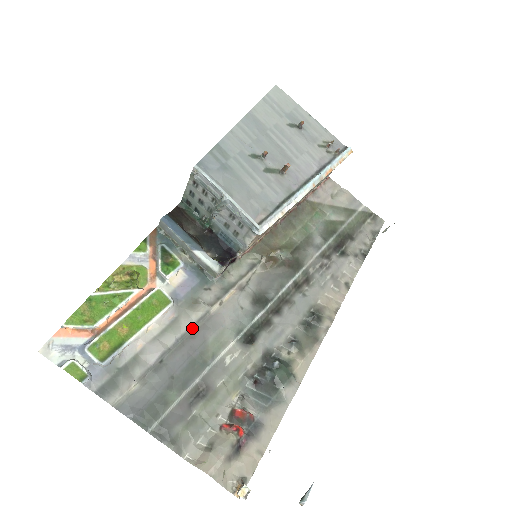
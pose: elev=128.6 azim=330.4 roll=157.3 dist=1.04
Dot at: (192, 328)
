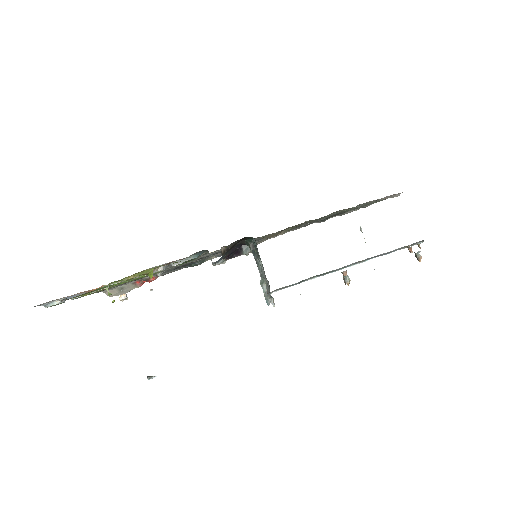
Dot at: occluded
